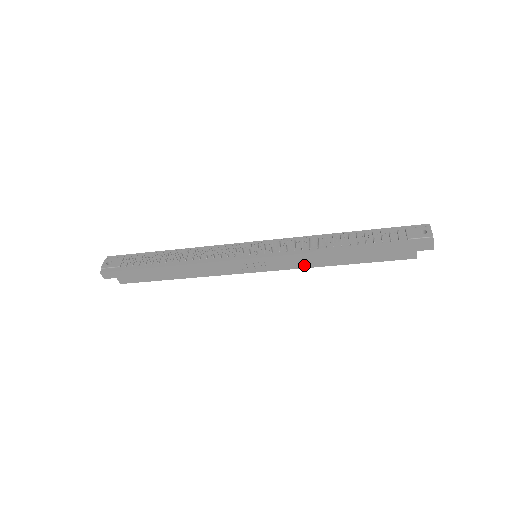
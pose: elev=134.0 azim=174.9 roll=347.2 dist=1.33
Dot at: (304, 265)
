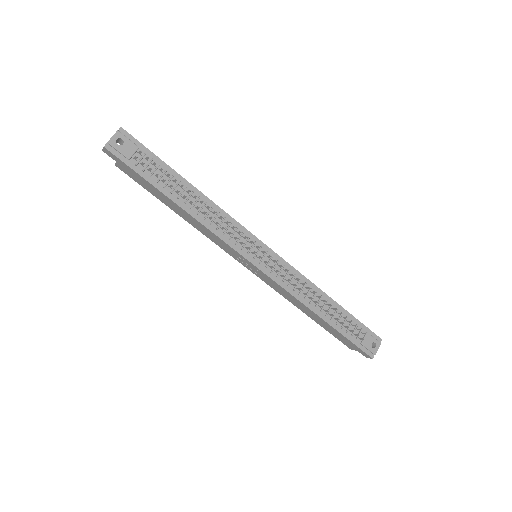
Dot at: (283, 294)
